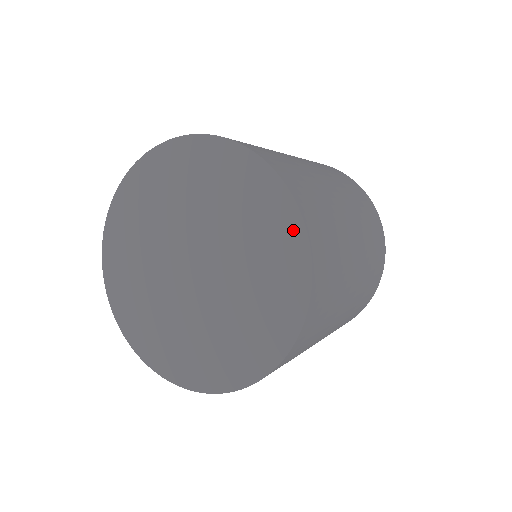
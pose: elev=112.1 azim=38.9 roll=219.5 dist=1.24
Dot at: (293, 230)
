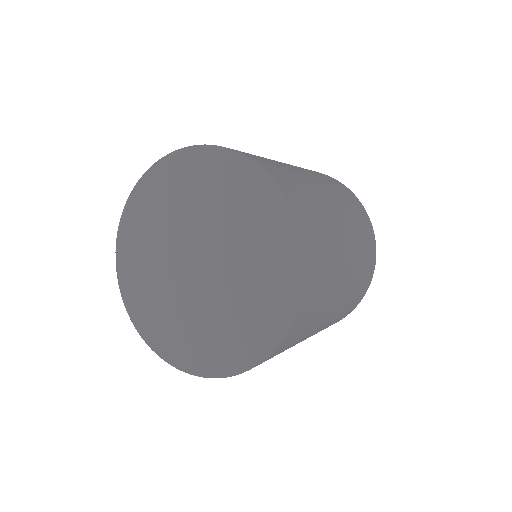
Dot at: (274, 199)
